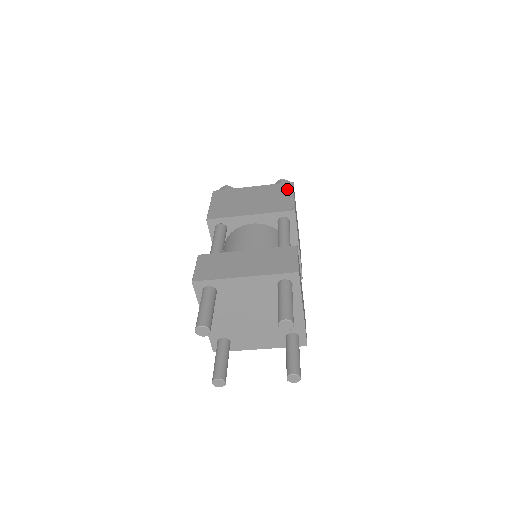
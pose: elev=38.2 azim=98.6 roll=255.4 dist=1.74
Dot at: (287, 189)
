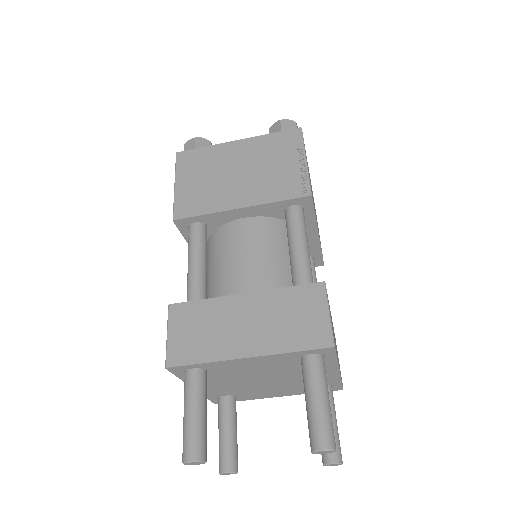
Dot at: (293, 145)
